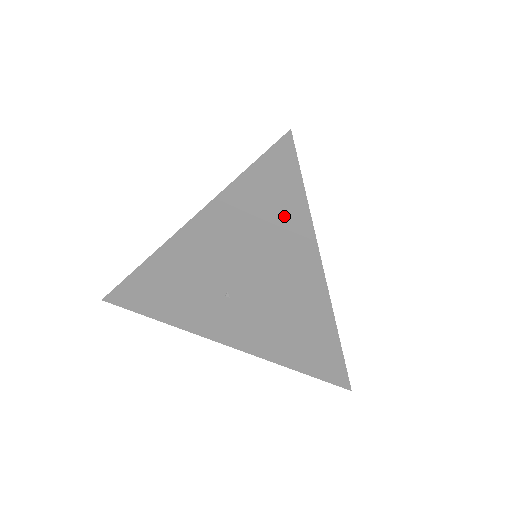
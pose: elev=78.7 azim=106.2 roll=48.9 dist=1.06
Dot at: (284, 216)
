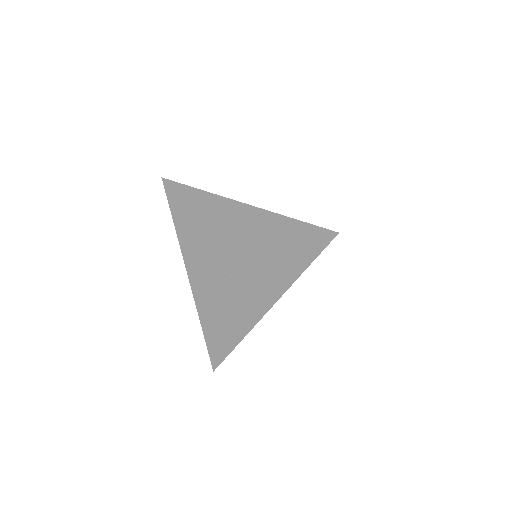
Dot at: (195, 205)
